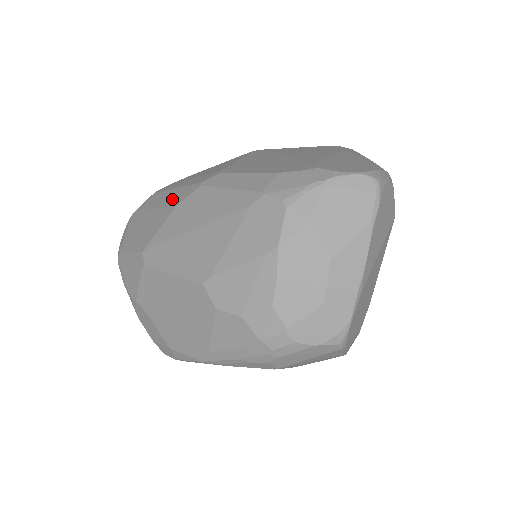
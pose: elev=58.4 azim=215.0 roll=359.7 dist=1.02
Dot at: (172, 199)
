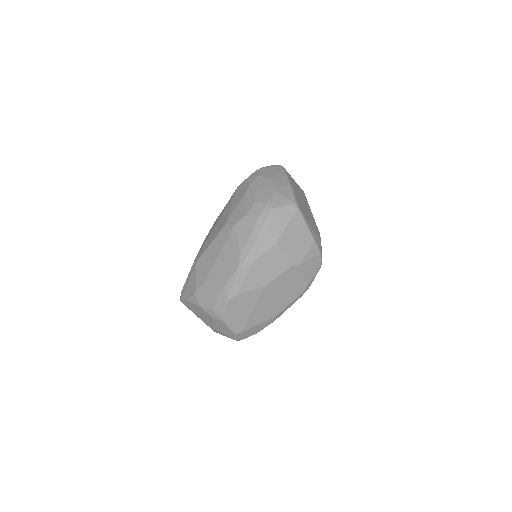
Dot at: occluded
